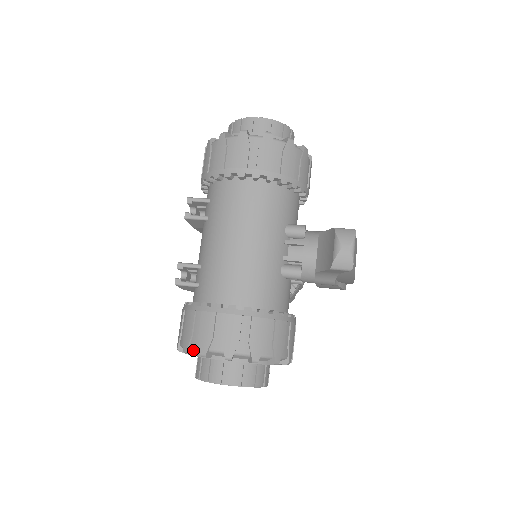
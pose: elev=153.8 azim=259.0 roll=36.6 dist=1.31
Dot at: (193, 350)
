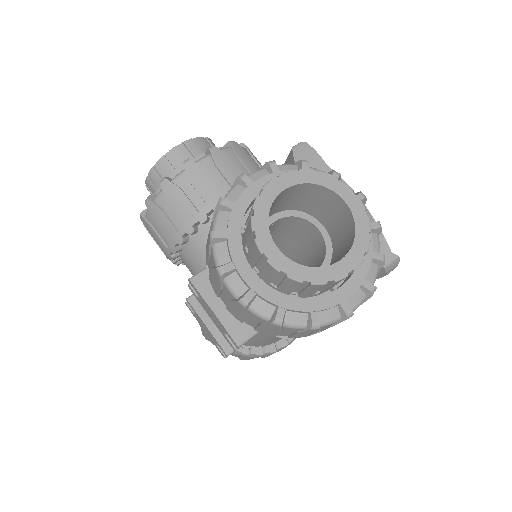
Dot at: occluded
